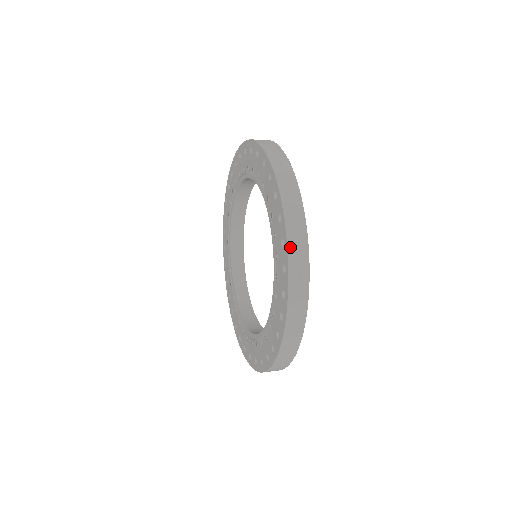
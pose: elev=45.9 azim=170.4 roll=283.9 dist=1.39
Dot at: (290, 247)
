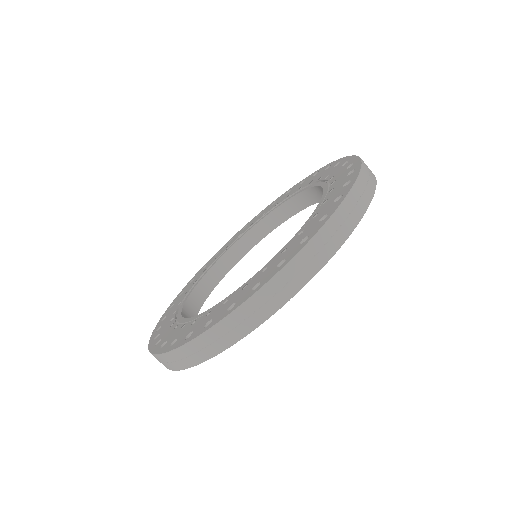
Dot at: (359, 181)
